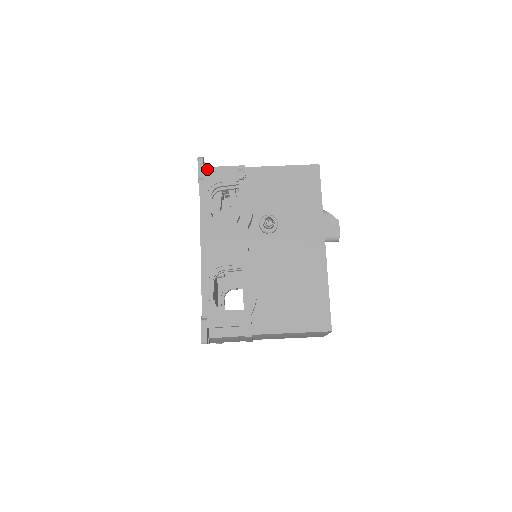
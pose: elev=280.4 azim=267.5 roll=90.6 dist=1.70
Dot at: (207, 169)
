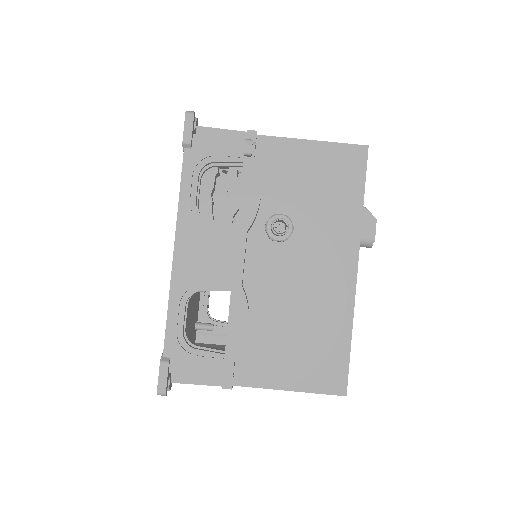
Dot at: (199, 130)
